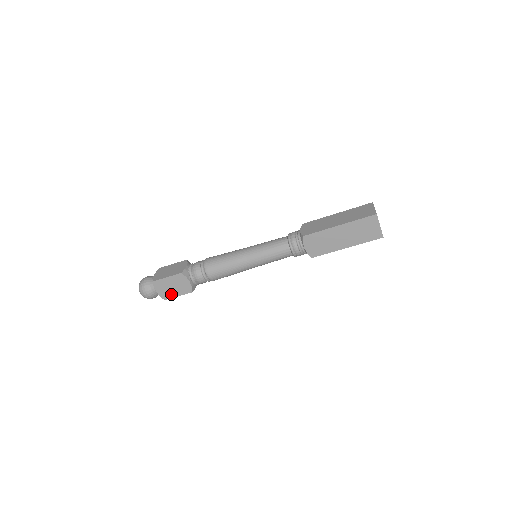
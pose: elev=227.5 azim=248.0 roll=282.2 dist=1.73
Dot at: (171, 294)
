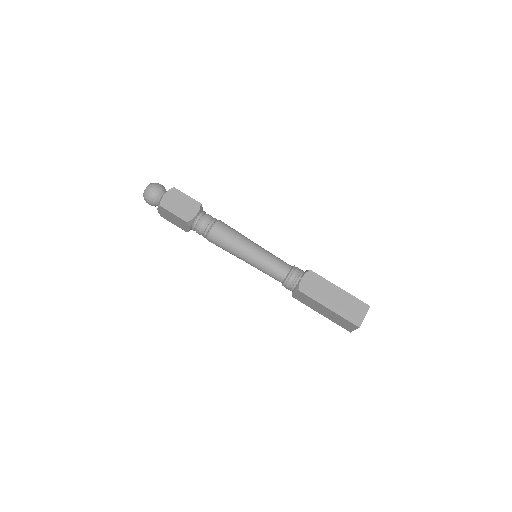
Dot at: (171, 207)
